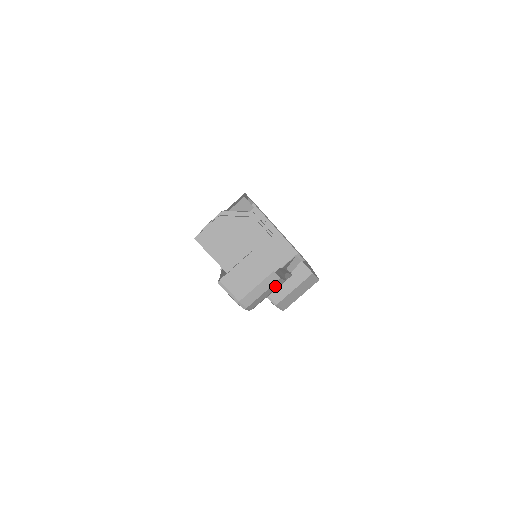
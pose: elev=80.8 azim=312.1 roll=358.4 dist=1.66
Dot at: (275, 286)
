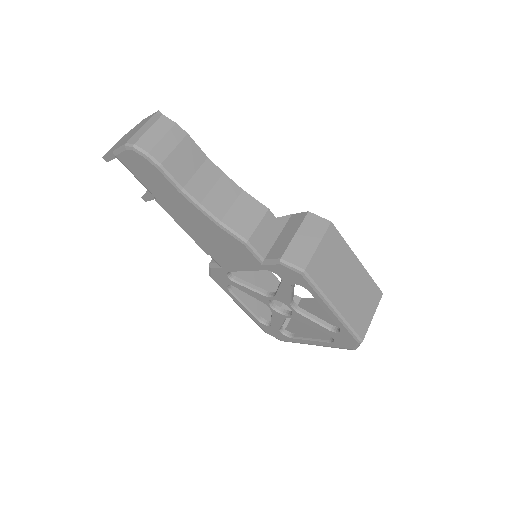
Dot at: (164, 126)
